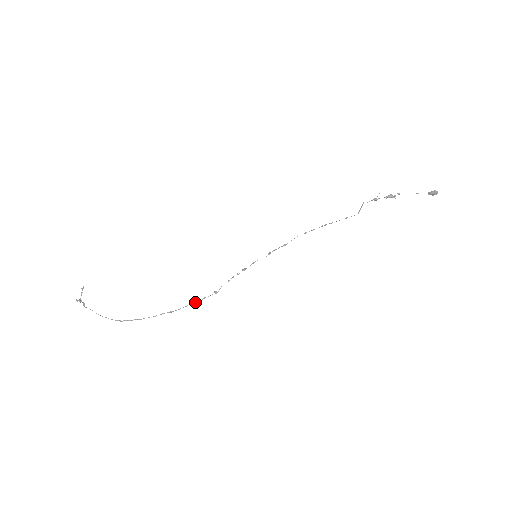
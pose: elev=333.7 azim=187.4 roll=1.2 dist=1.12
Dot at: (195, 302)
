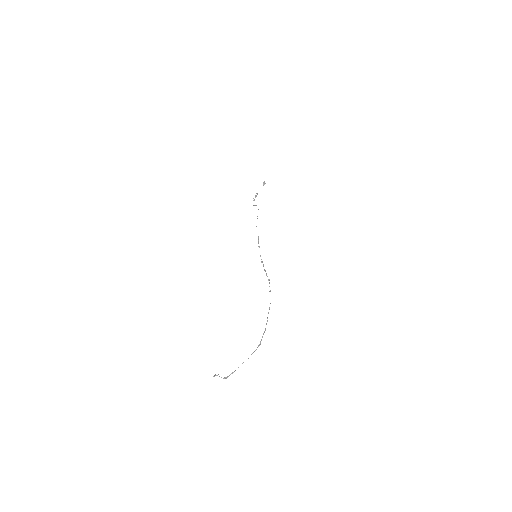
Dot at: occluded
